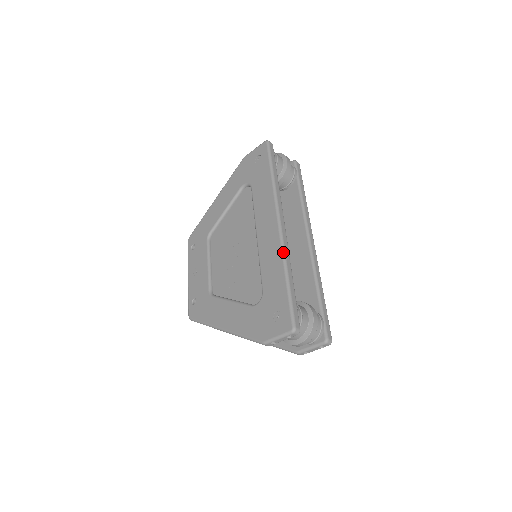
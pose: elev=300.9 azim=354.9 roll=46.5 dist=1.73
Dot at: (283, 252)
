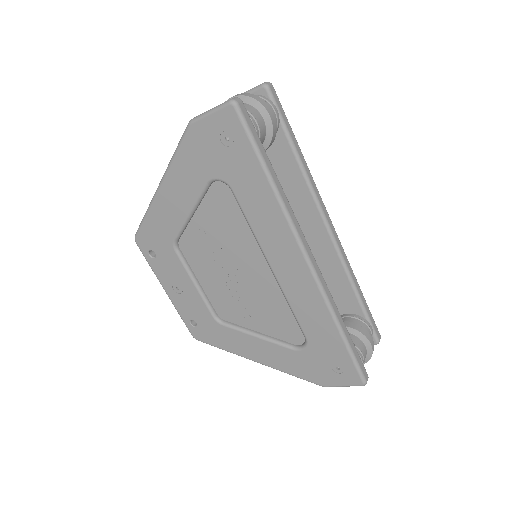
Dot at: (327, 302)
